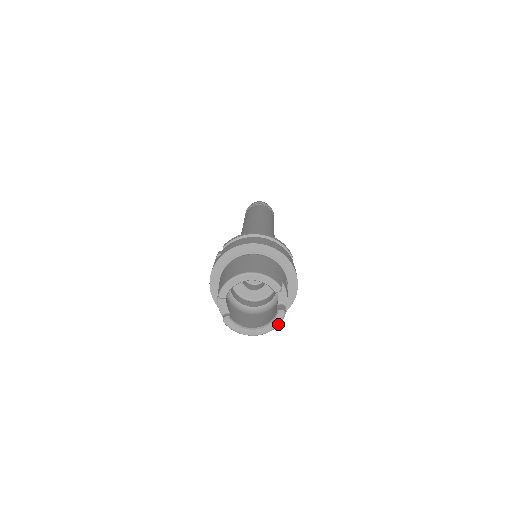
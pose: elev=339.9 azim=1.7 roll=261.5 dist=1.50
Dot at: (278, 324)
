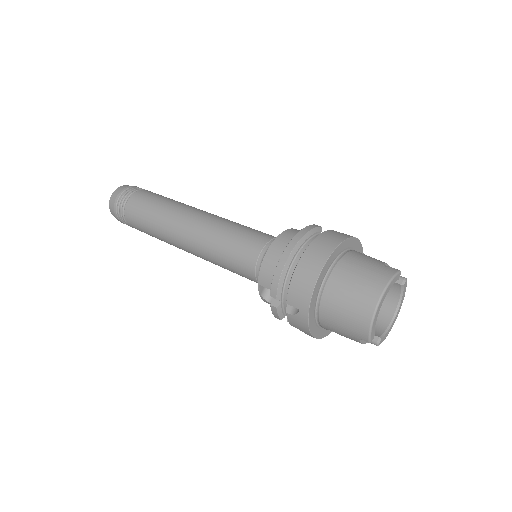
Dot at: (405, 290)
